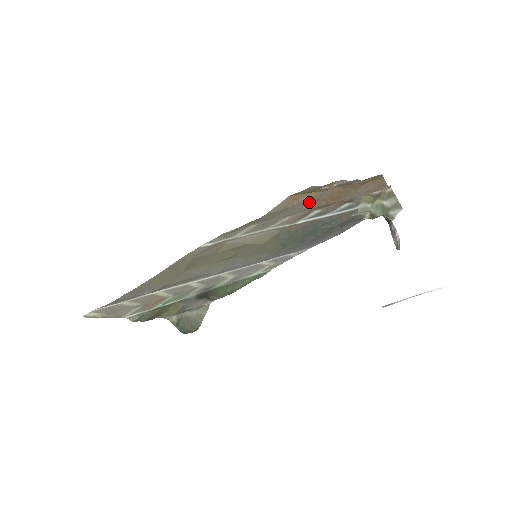
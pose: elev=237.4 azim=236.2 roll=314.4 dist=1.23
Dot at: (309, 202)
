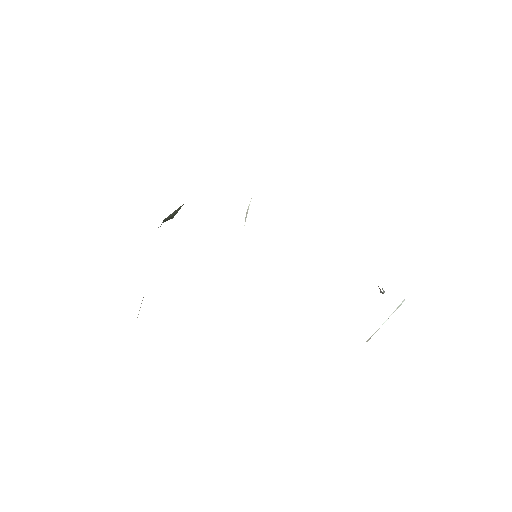
Dot at: occluded
